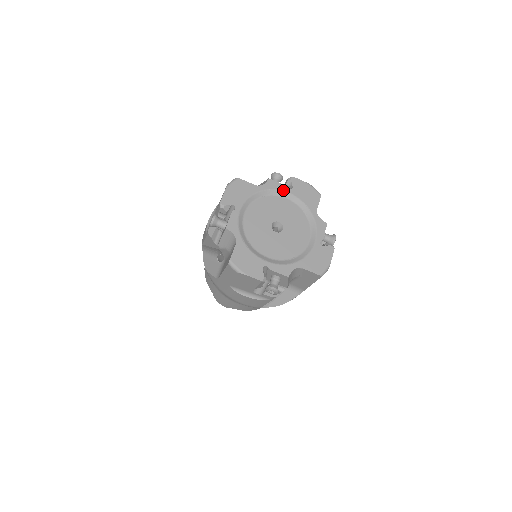
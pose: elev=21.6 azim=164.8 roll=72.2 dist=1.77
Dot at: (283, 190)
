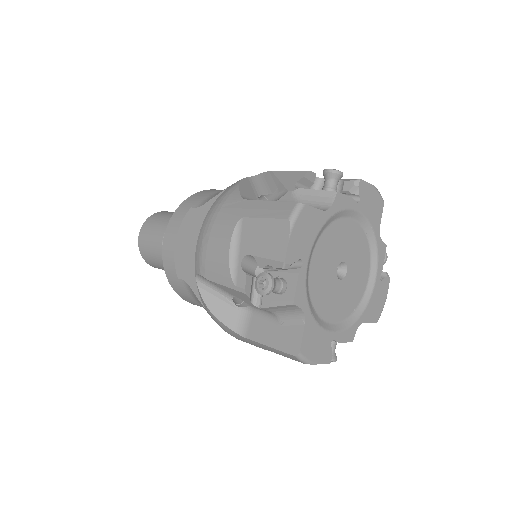
Dot at: (351, 208)
